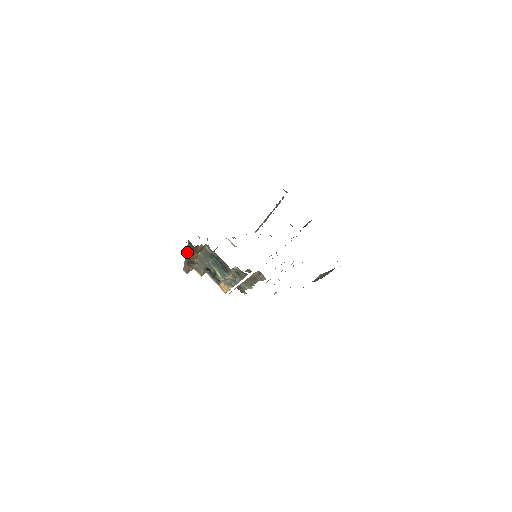
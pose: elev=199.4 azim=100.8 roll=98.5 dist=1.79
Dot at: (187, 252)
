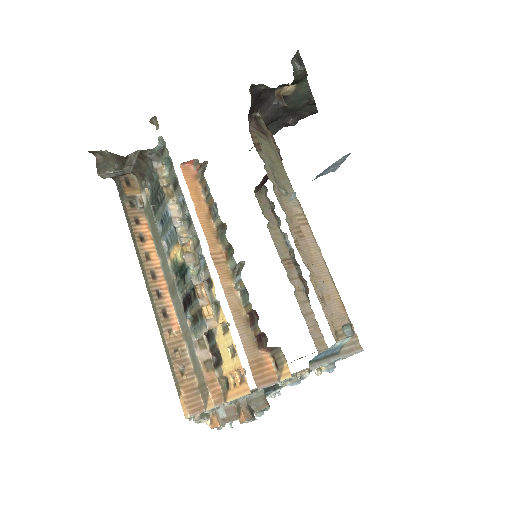
Dot at: (134, 242)
